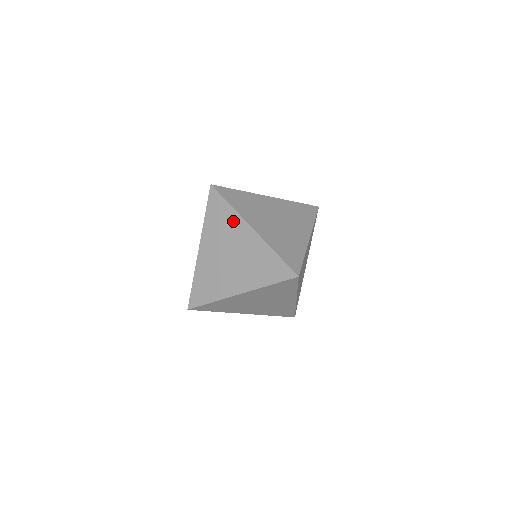
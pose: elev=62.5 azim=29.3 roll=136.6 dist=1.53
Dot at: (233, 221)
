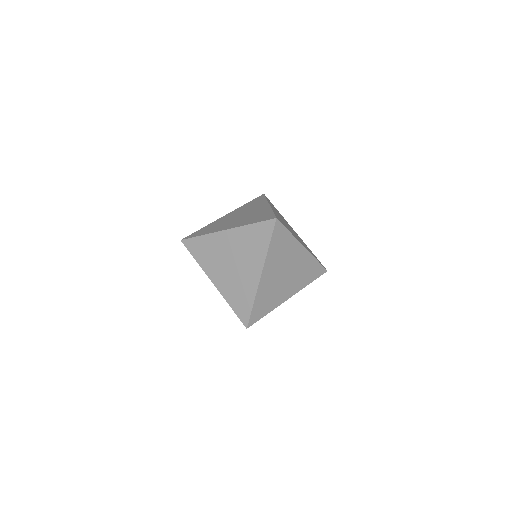
Dot at: occluded
